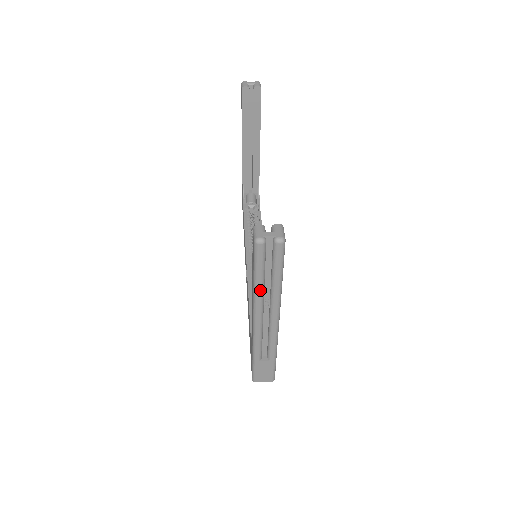
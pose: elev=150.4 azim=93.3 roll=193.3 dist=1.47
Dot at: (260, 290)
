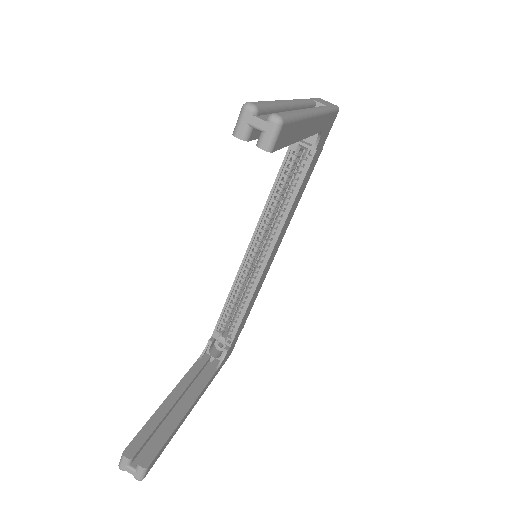
Dot at: occluded
